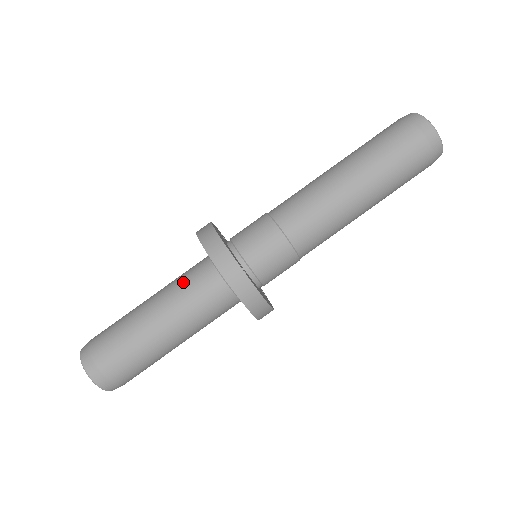
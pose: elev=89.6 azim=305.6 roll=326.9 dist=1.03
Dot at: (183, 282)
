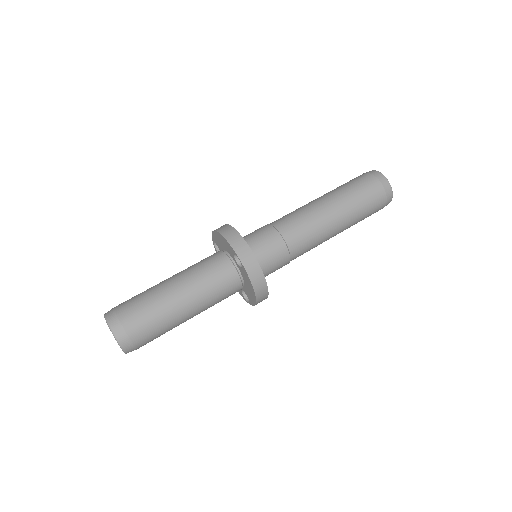
Dot at: (200, 265)
